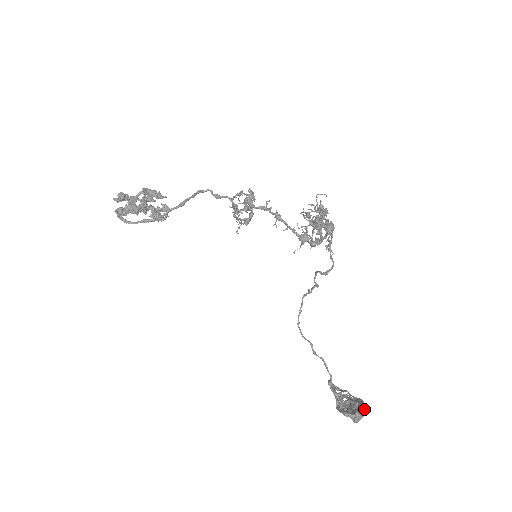
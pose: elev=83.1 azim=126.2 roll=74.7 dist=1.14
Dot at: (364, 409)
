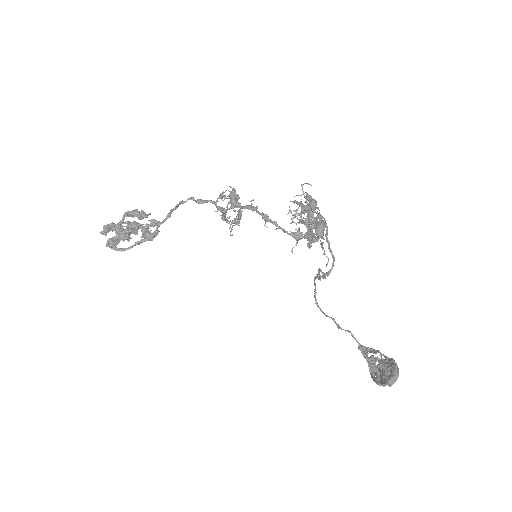
Dot at: (396, 374)
